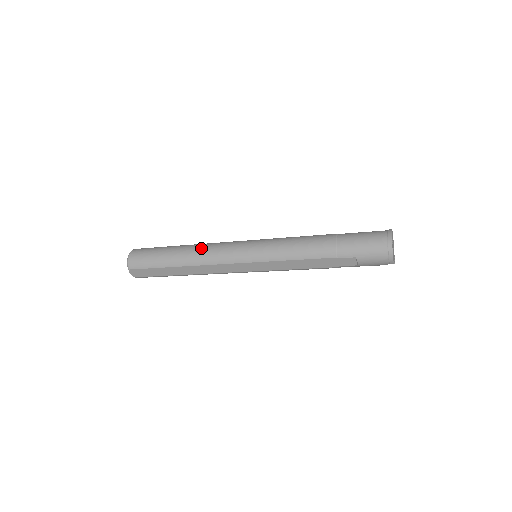
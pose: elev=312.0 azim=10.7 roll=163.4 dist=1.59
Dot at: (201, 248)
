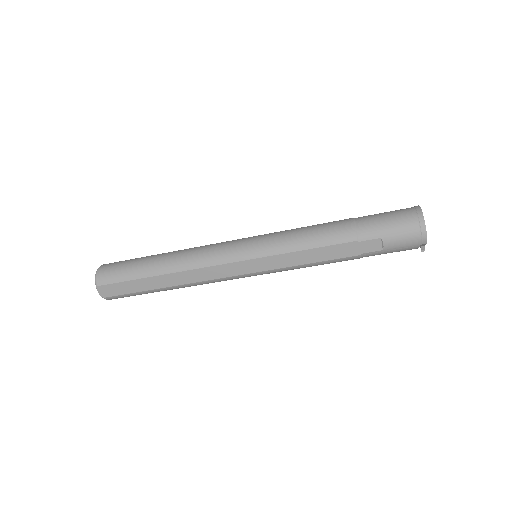
Dot at: (188, 250)
